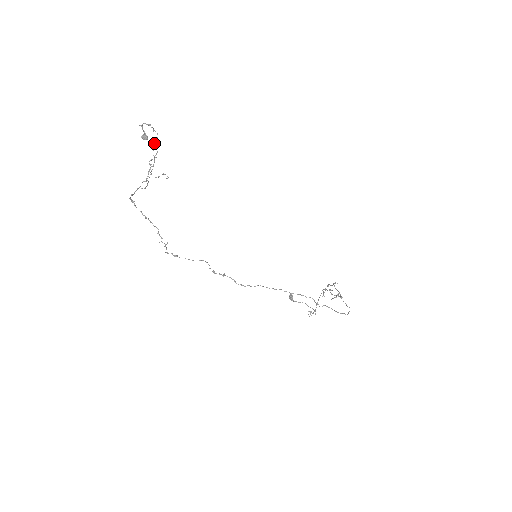
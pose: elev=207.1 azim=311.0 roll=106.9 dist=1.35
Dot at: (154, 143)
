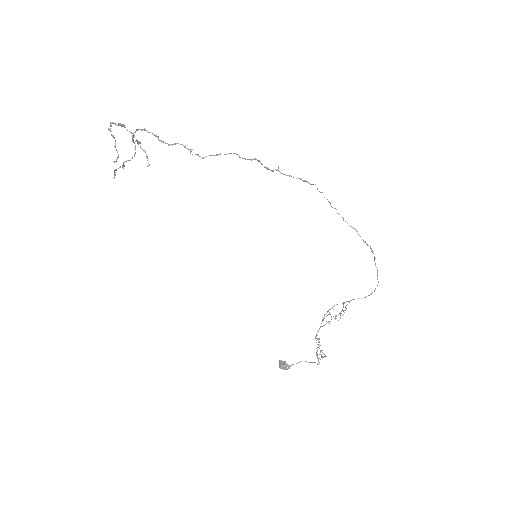
Dot at: (114, 161)
